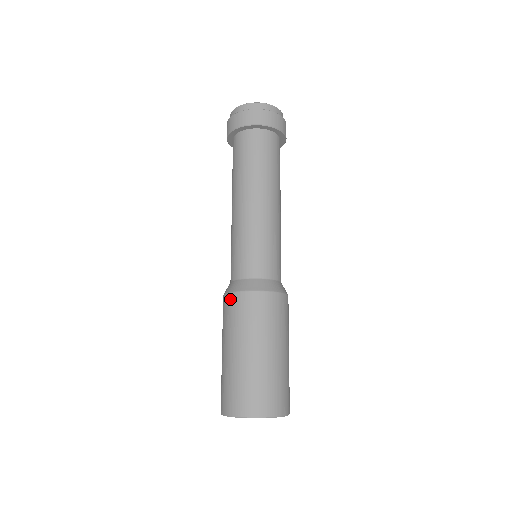
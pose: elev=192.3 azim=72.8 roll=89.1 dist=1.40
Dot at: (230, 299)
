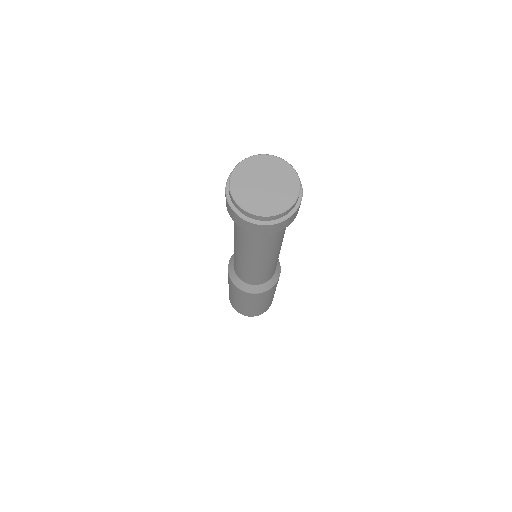
Dot at: (242, 293)
